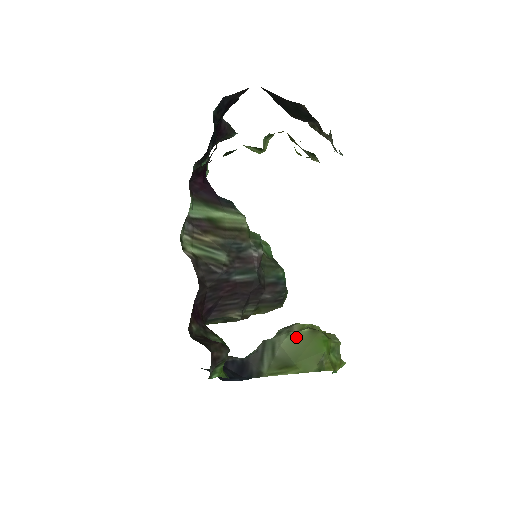
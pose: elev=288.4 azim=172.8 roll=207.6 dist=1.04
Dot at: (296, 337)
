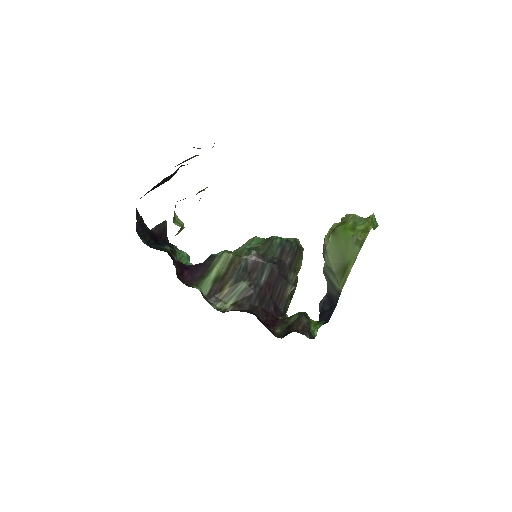
Dot at: (331, 248)
